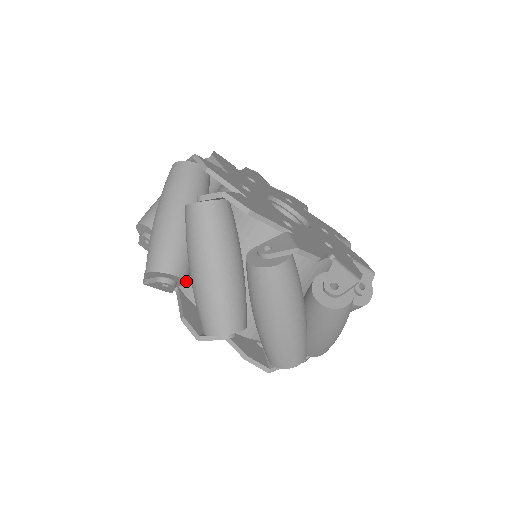
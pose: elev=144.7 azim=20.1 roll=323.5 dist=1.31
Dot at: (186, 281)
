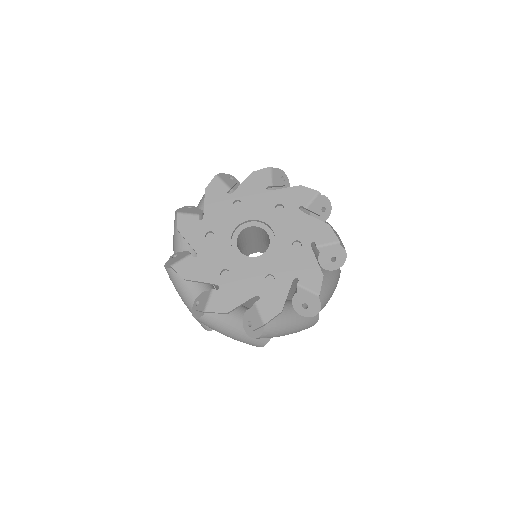
Dot at: occluded
